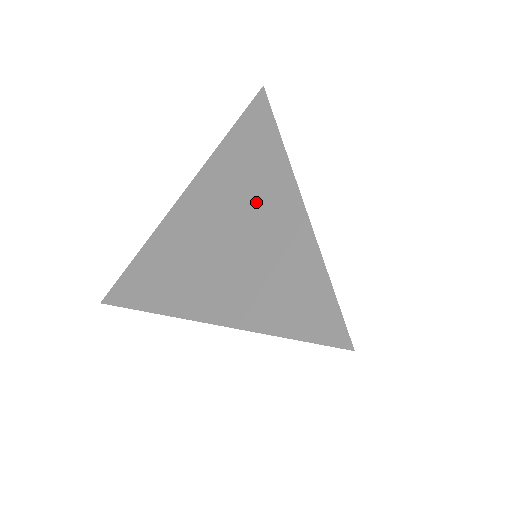
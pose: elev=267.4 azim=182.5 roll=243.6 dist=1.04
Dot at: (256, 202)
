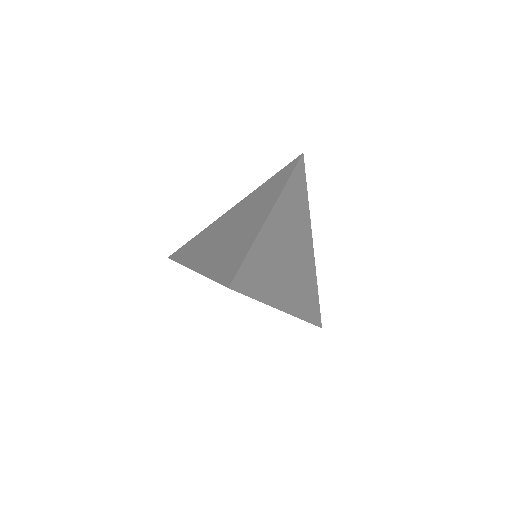
Dot at: (254, 212)
